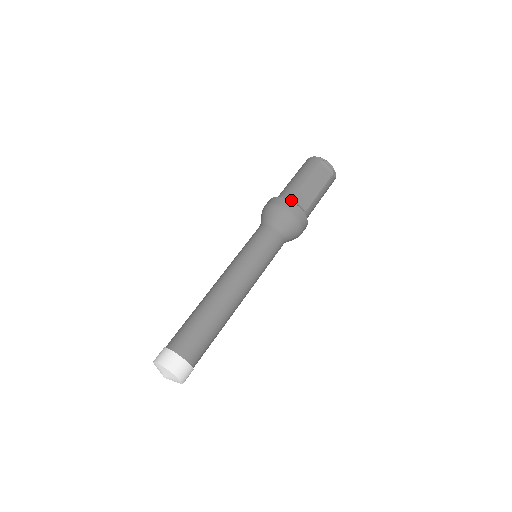
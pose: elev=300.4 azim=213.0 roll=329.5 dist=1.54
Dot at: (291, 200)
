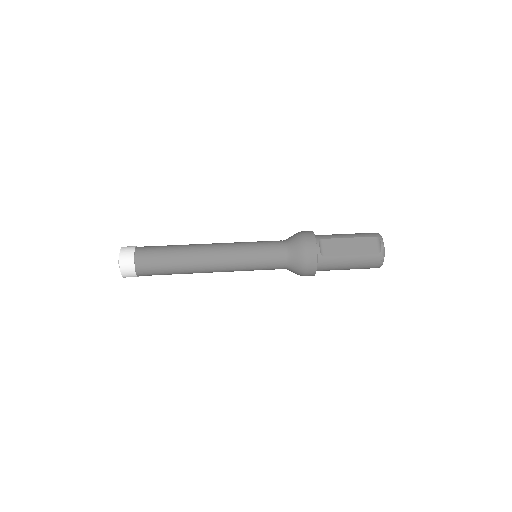
Dot at: (318, 239)
